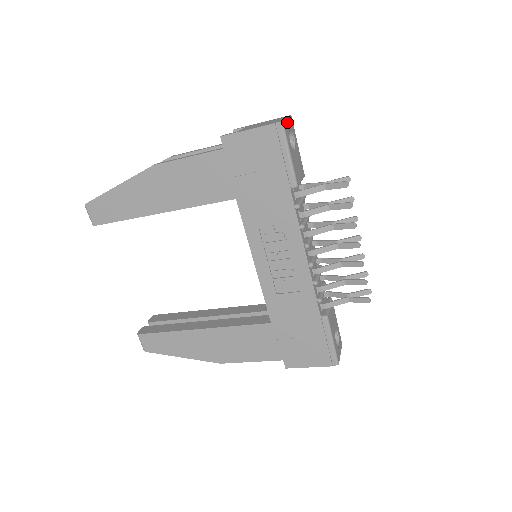
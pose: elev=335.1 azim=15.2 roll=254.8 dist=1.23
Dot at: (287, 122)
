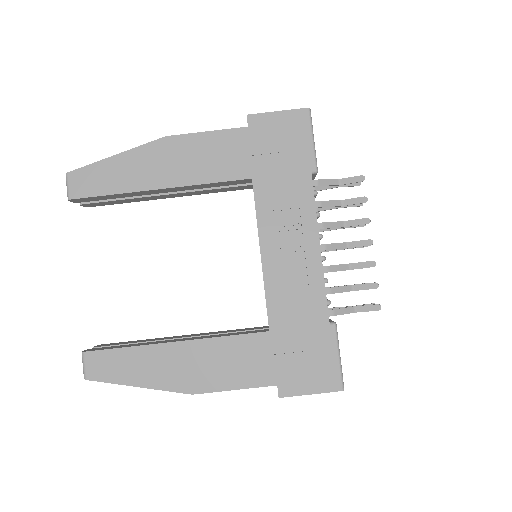
Dot at: occluded
